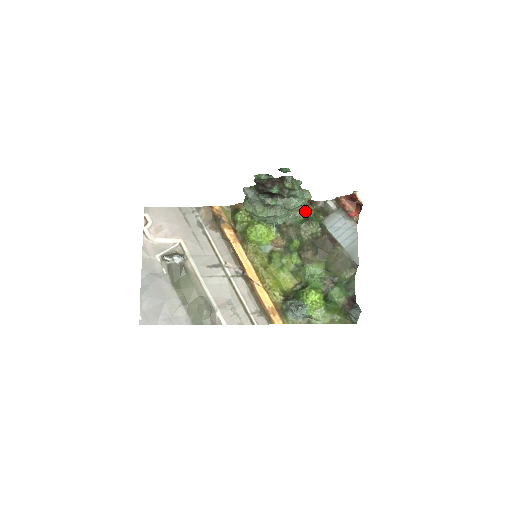
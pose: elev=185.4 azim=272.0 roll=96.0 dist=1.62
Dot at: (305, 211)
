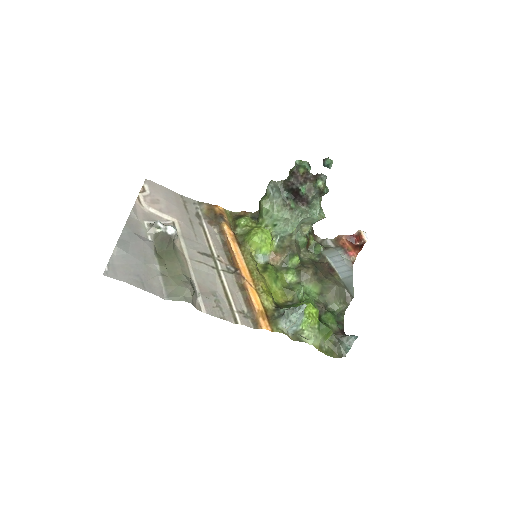
Dot at: (308, 237)
